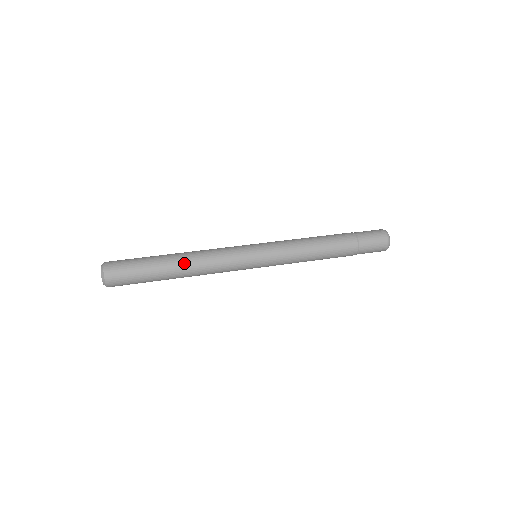
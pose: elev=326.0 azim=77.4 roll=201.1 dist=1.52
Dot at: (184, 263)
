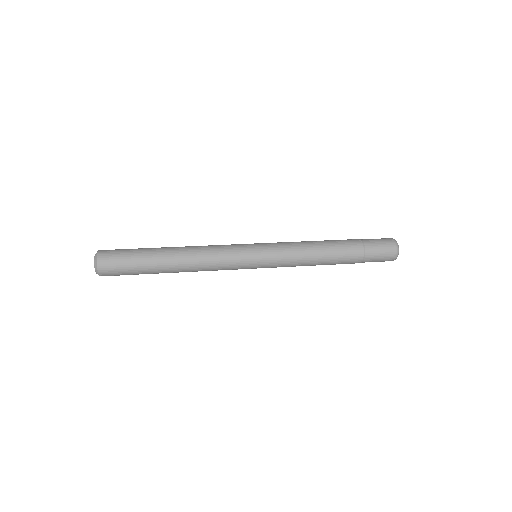
Dot at: (180, 247)
